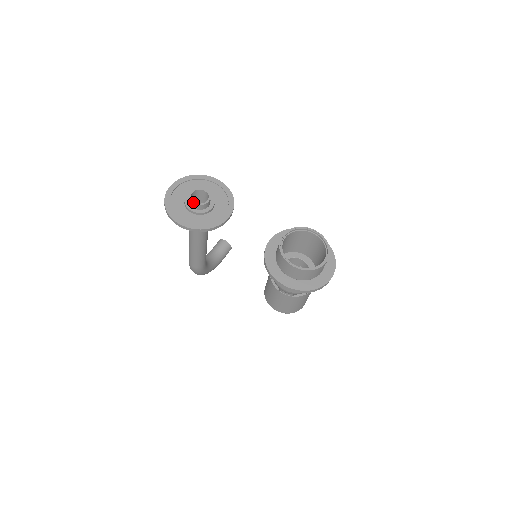
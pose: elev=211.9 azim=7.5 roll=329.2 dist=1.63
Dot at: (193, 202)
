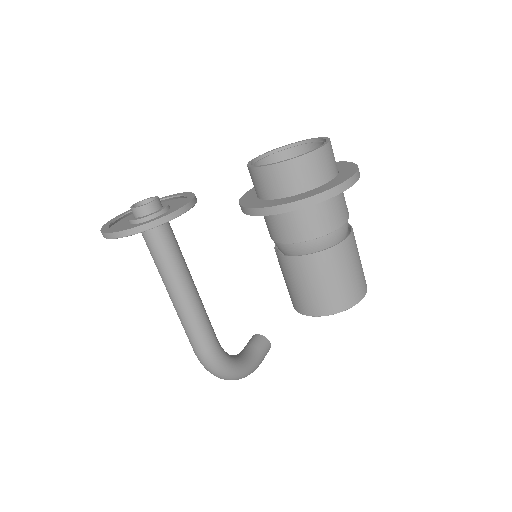
Dot at: (134, 207)
